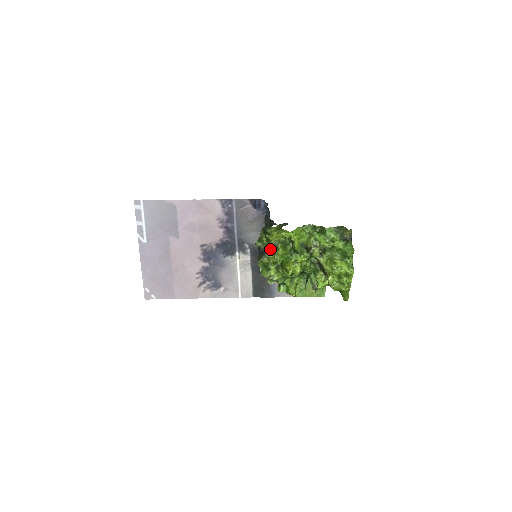
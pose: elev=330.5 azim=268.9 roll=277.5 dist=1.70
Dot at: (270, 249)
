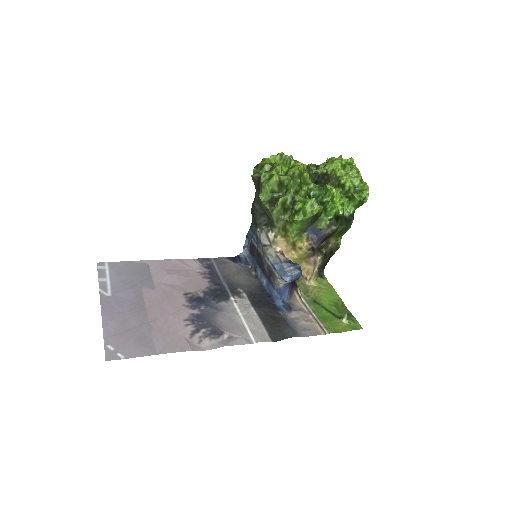
Dot at: occluded
